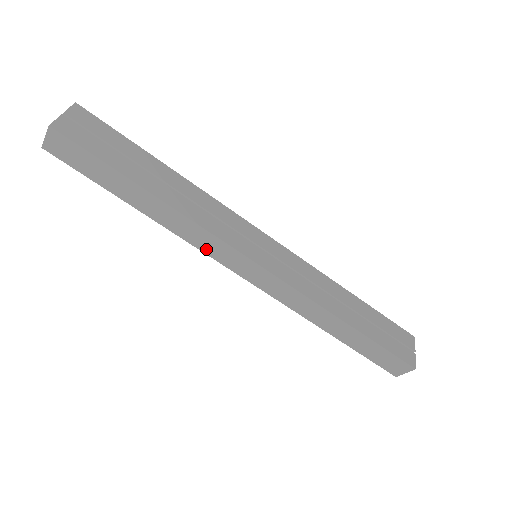
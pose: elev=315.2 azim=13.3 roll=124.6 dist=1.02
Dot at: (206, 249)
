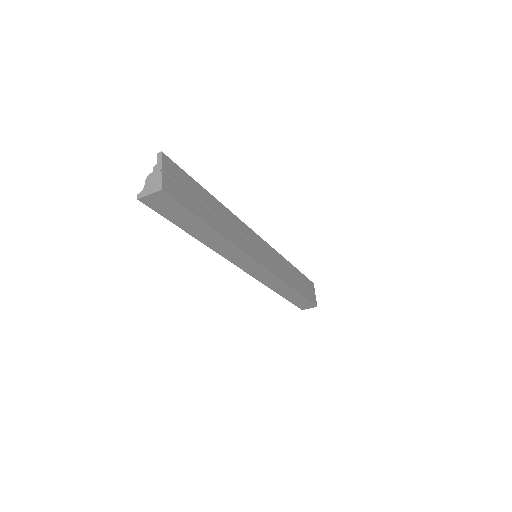
Dot at: (232, 259)
